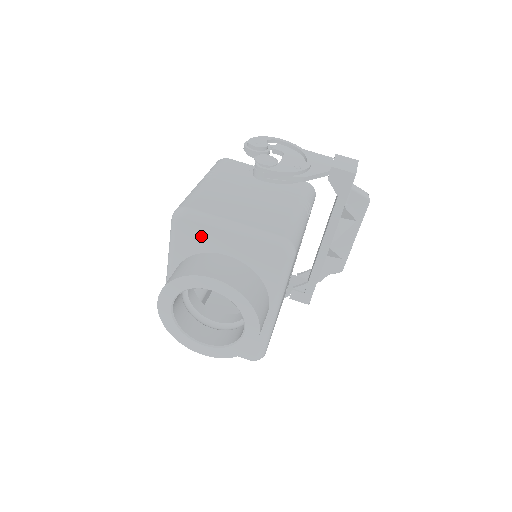
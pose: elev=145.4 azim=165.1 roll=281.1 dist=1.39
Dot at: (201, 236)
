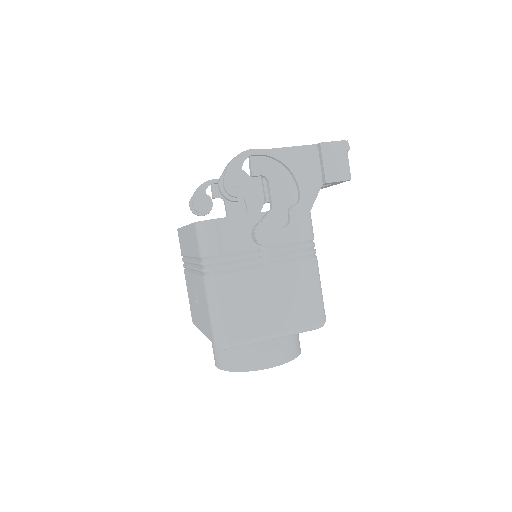
Dot at: occluded
